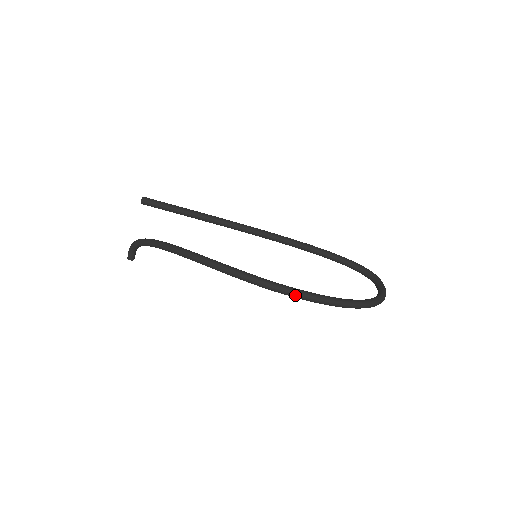
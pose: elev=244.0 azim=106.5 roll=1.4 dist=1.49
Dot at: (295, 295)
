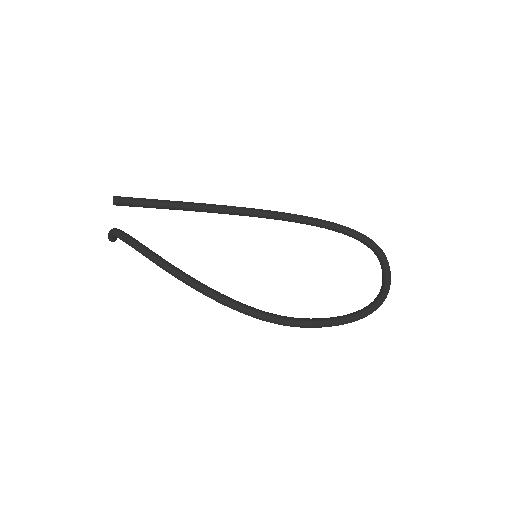
Dot at: (302, 327)
